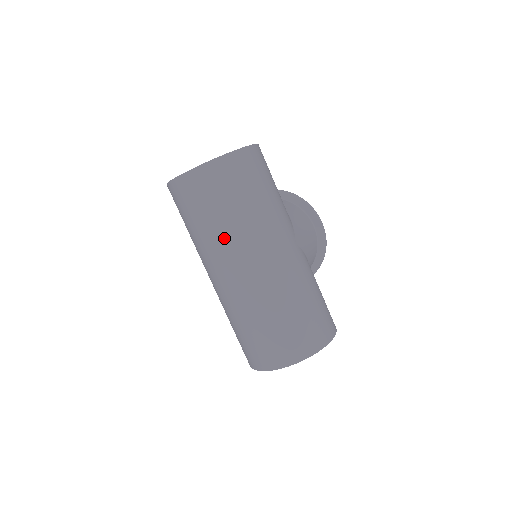
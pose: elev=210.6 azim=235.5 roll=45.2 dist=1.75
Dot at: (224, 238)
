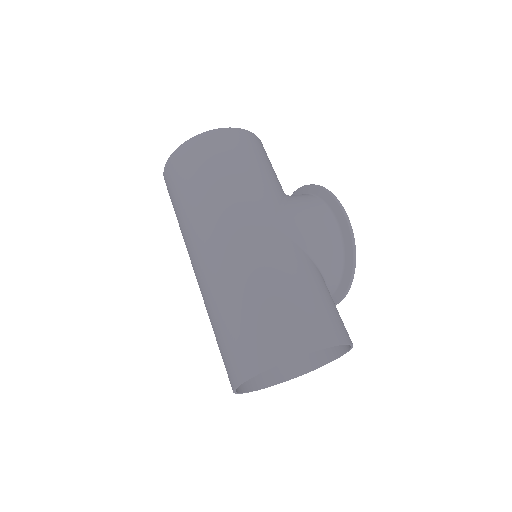
Dot at: (188, 225)
